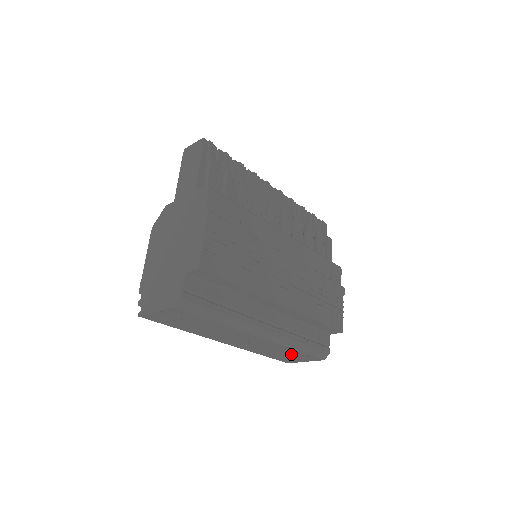
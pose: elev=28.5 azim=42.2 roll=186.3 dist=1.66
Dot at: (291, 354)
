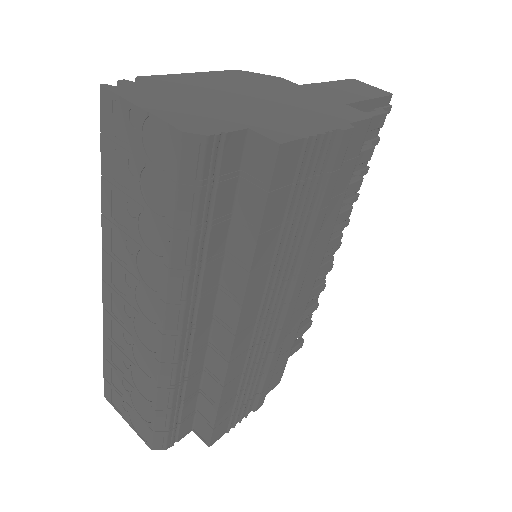
Dot at: (136, 395)
